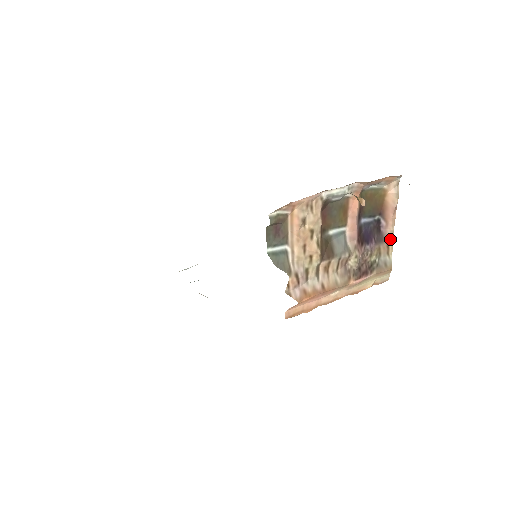
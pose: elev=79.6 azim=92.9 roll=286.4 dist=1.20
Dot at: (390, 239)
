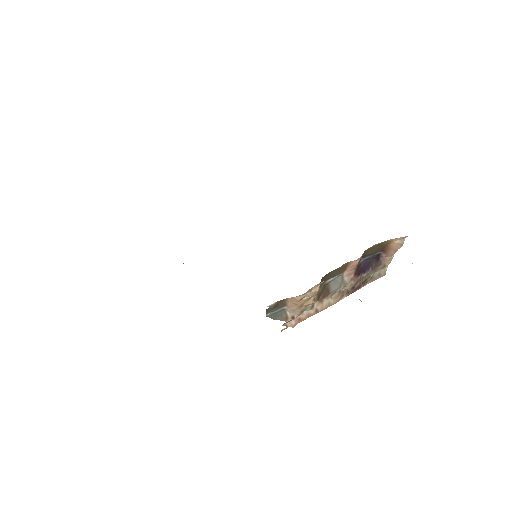
Dot at: (388, 261)
